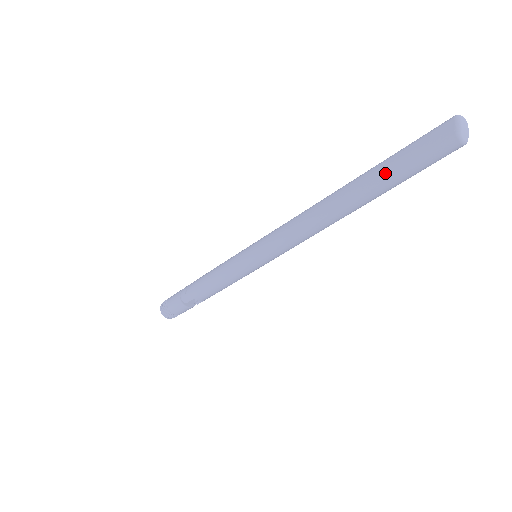
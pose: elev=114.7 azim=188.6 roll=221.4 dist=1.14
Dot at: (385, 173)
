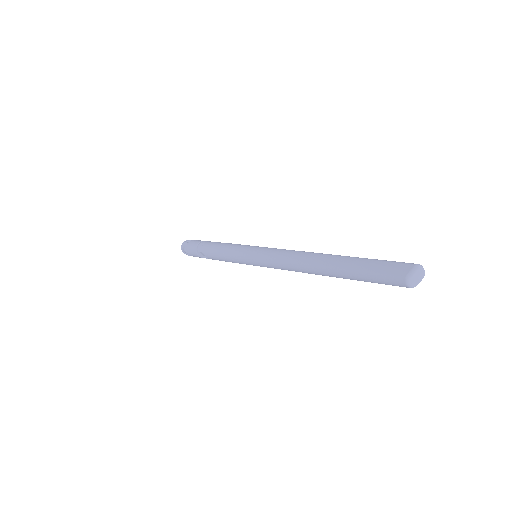
Dot at: (354, 266)
